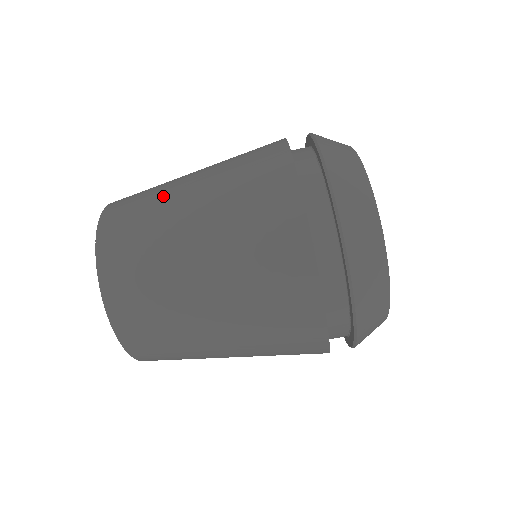
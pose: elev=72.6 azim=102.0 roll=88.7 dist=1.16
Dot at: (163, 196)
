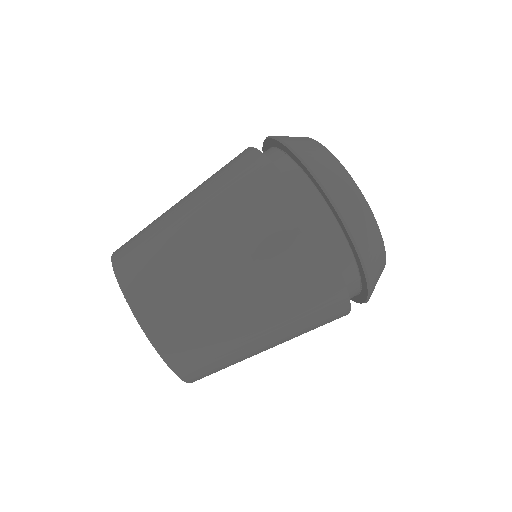
Dot at: (166, 228)
